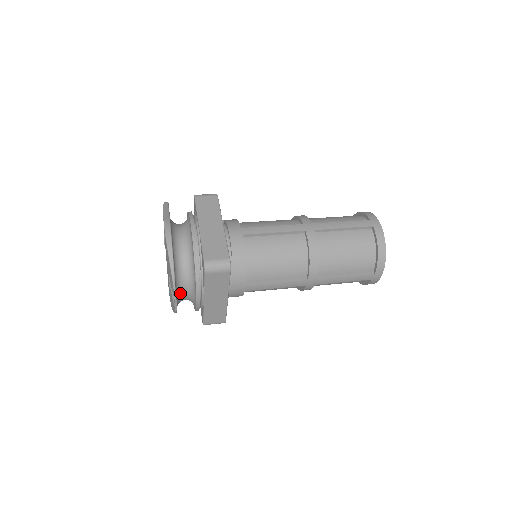
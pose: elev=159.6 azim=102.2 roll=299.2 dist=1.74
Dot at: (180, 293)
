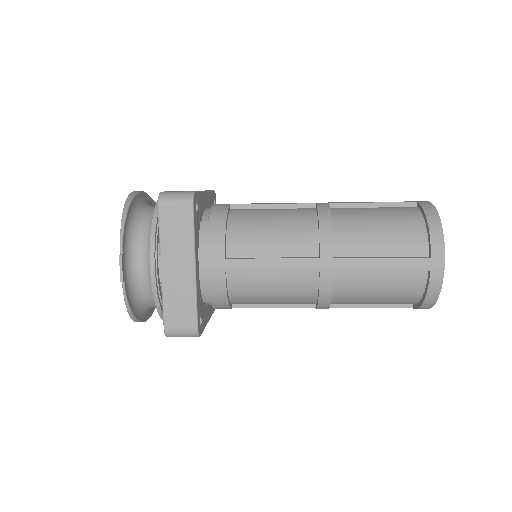
Dot at: (134, 263)
